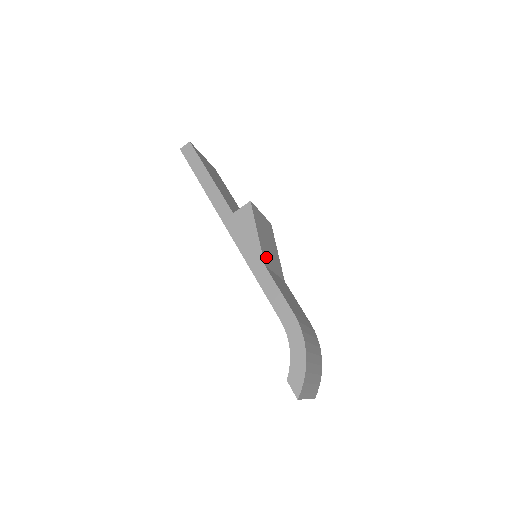
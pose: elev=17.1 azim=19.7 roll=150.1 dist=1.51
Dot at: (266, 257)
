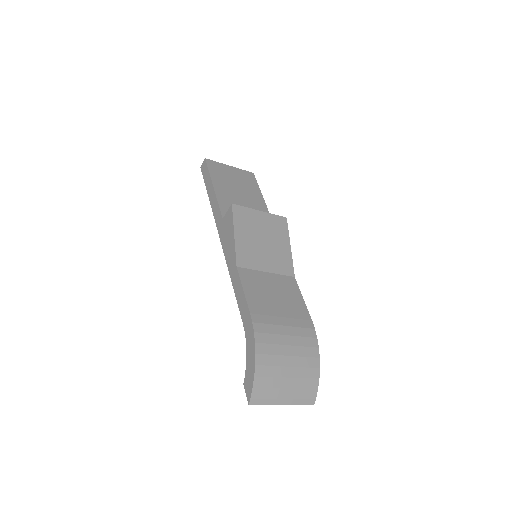
Dot at: (247, 257)
